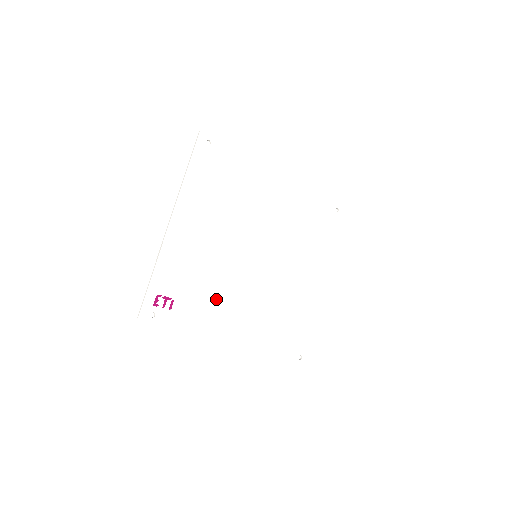
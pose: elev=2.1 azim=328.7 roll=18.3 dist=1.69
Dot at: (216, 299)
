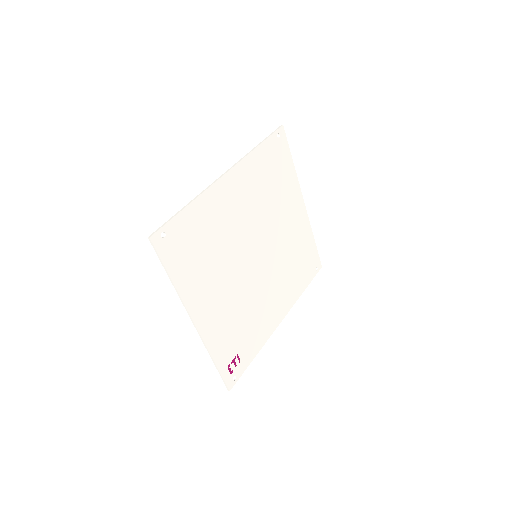
Dot at: (256, 316)
